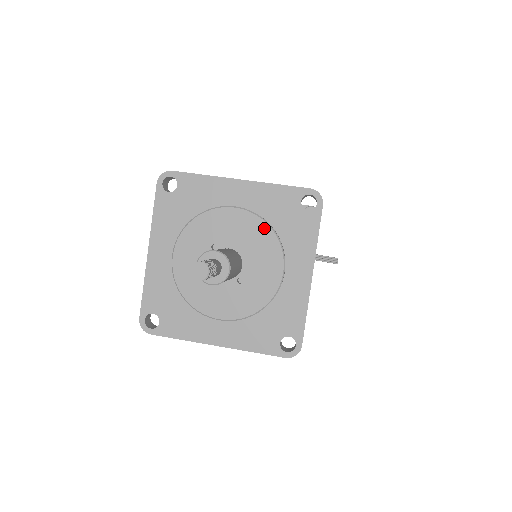
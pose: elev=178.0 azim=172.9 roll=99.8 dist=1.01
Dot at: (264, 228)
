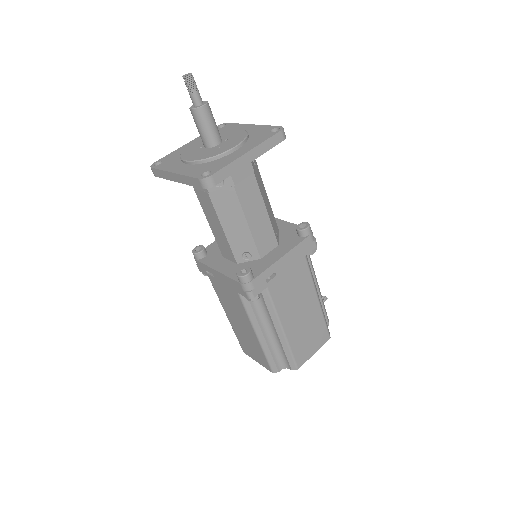
Dot at: occluded
